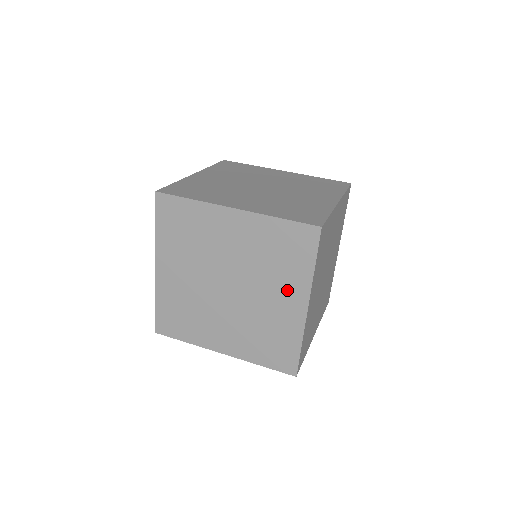
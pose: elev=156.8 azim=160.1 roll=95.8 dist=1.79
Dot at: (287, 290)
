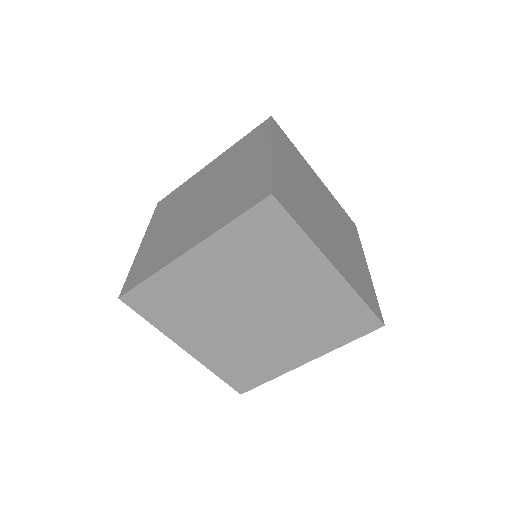
Dot at: (306, 344)
